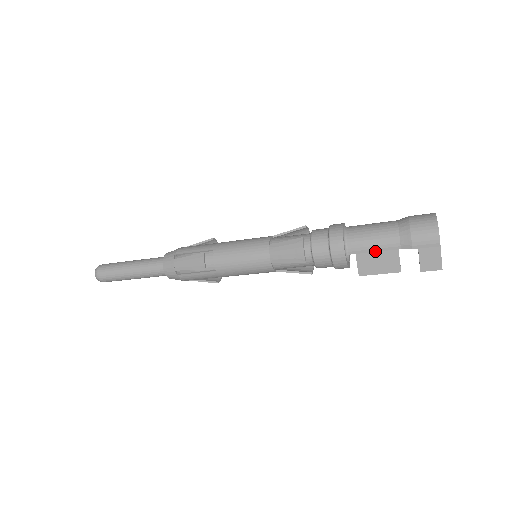
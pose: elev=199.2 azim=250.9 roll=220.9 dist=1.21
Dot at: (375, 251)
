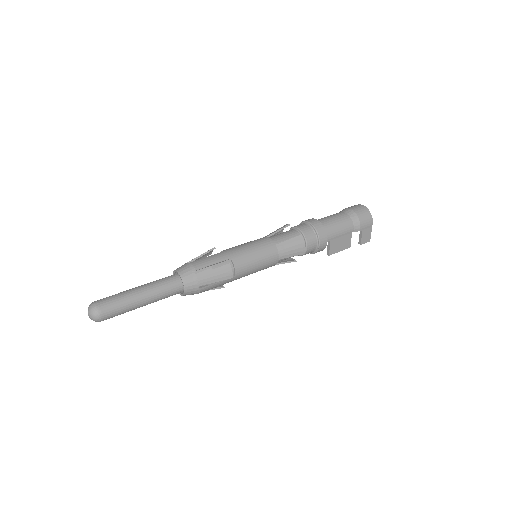
Dot at: (341, 236)
